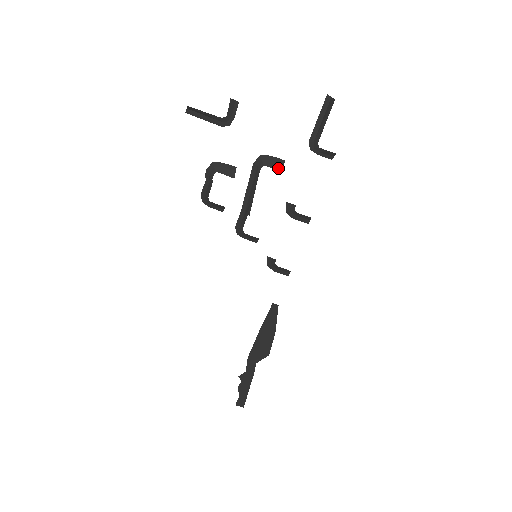
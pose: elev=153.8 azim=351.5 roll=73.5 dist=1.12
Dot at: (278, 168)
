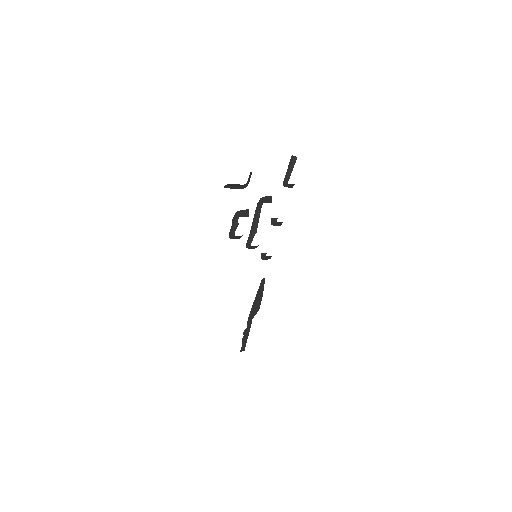
Dot at: (270, 202)
